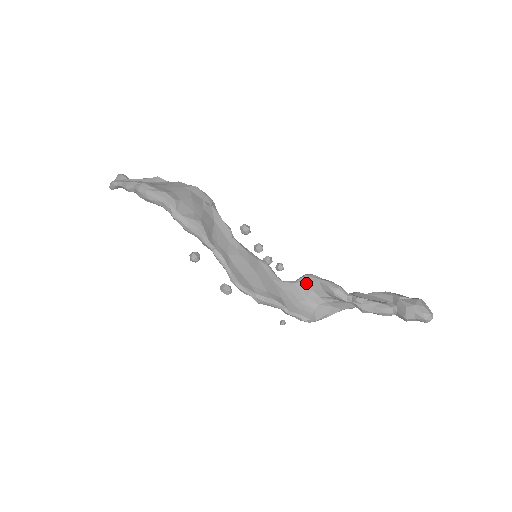
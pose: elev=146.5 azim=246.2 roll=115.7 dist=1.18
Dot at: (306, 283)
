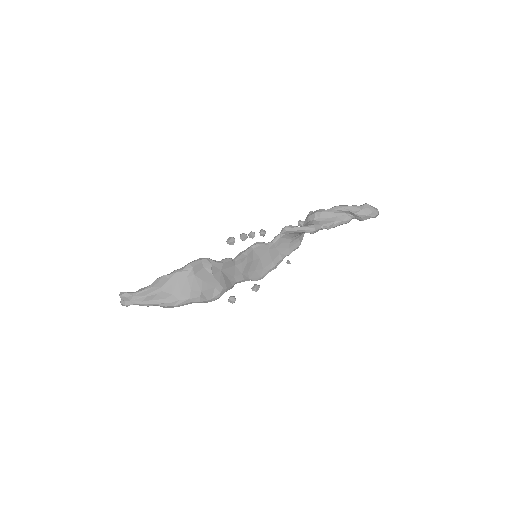
Dot at: (289, 234)
